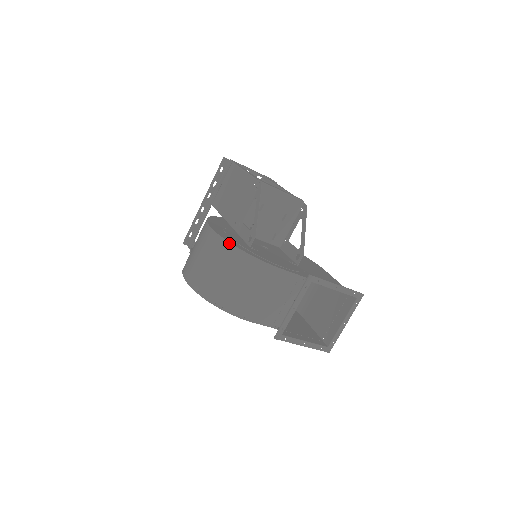
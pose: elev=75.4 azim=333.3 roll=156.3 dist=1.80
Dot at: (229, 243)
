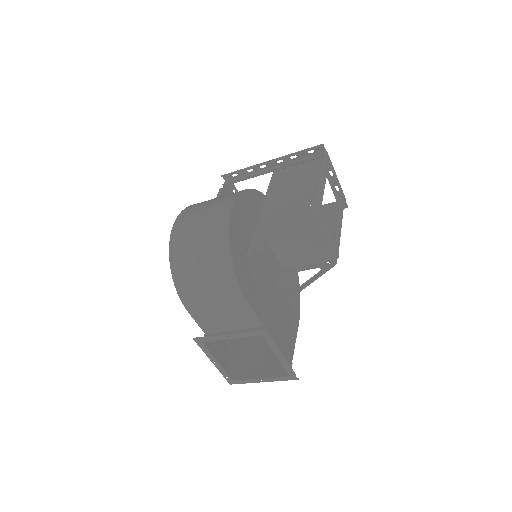
Dot at: (228, 239)
